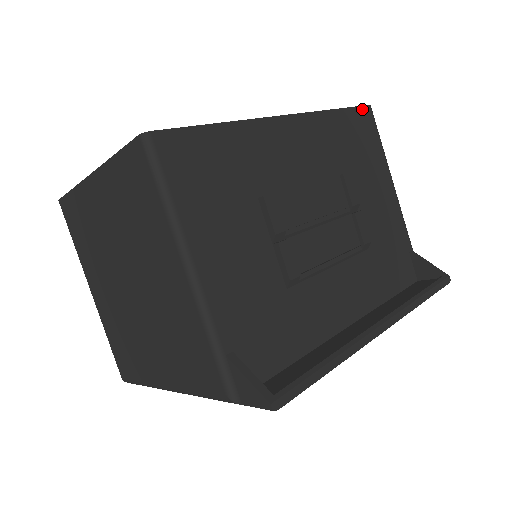
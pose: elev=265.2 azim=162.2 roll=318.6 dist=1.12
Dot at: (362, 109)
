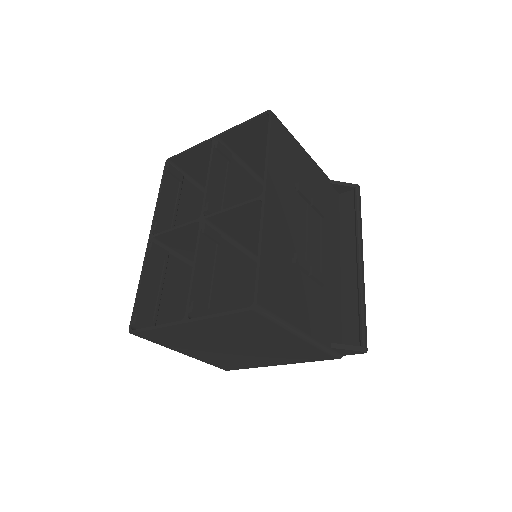
Dot at: (272, 122)
